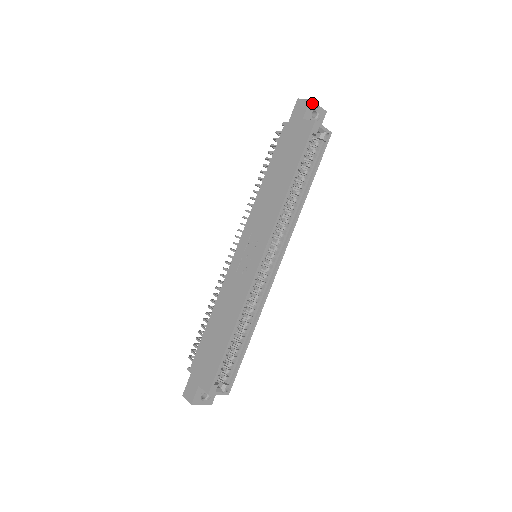
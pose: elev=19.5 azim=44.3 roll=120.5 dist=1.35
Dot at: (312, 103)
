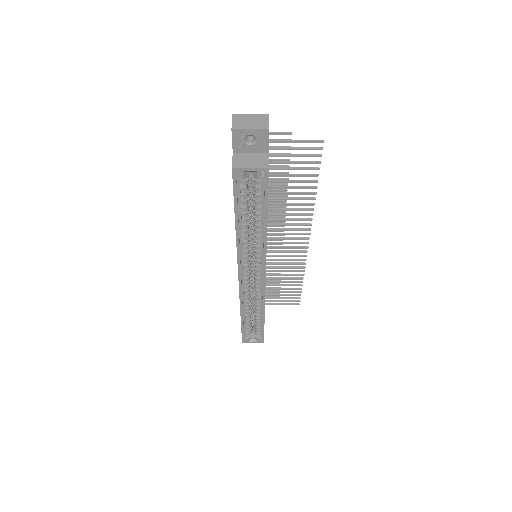
Dot at: (237, 132)
